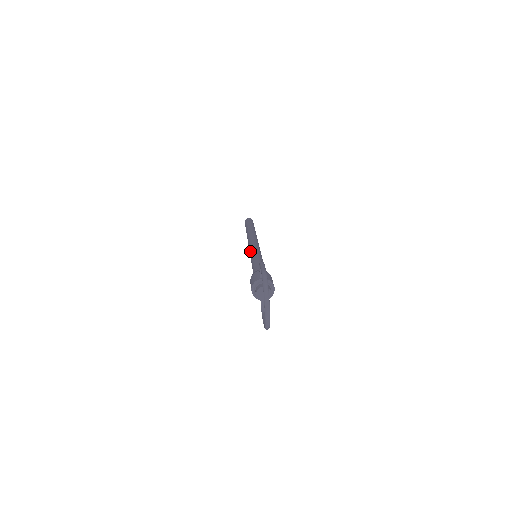
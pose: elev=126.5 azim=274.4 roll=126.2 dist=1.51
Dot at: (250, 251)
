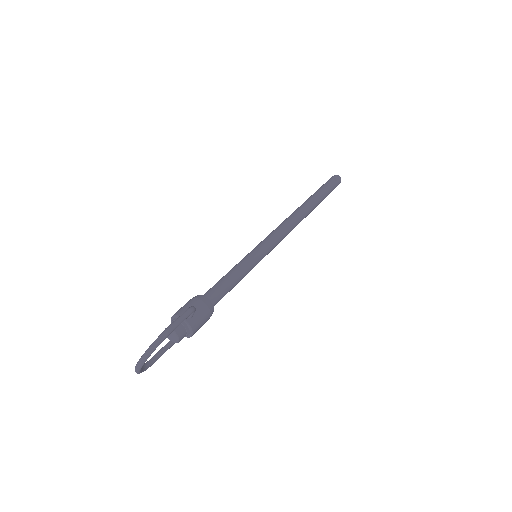
Dot at: (258, 244)
